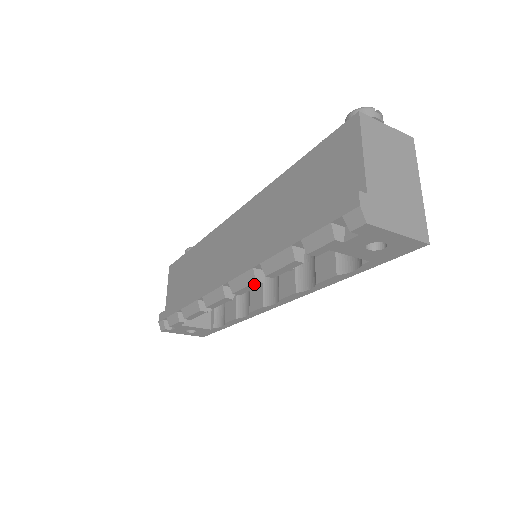
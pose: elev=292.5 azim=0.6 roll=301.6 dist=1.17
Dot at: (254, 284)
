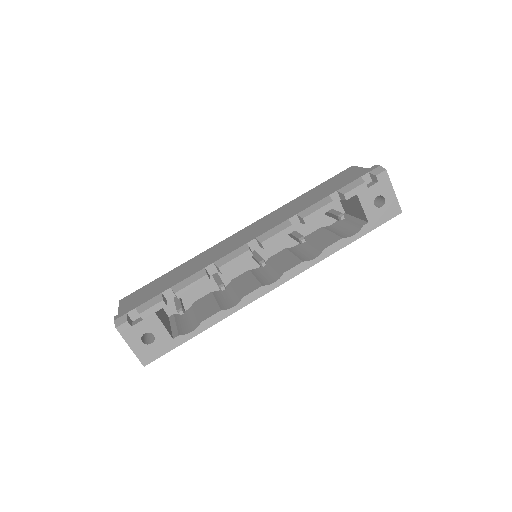
Dot at: (287, 230)
